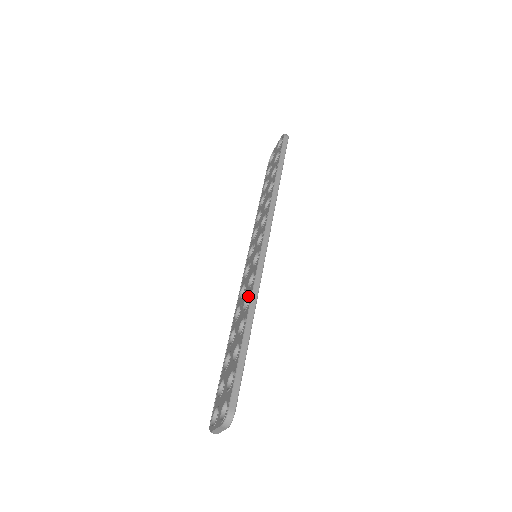
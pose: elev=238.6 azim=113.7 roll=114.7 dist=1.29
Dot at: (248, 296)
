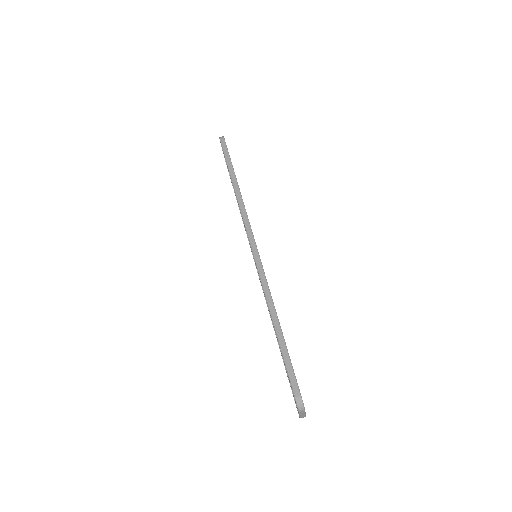
Dot at: occluded
